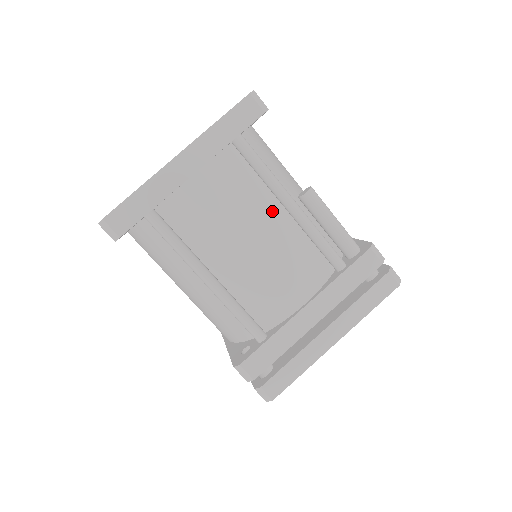
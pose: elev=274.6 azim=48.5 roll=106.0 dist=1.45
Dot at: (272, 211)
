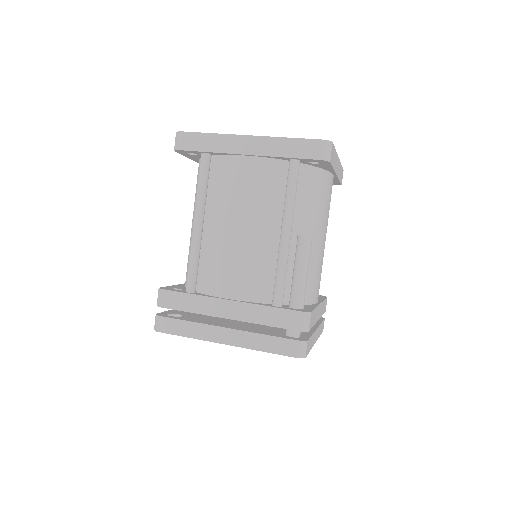
Dot at: (272, 225)
